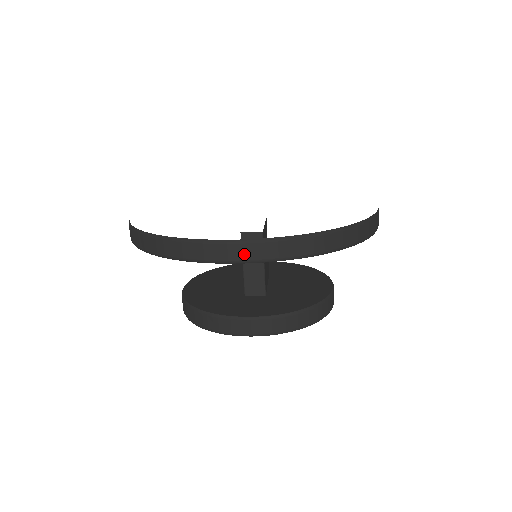
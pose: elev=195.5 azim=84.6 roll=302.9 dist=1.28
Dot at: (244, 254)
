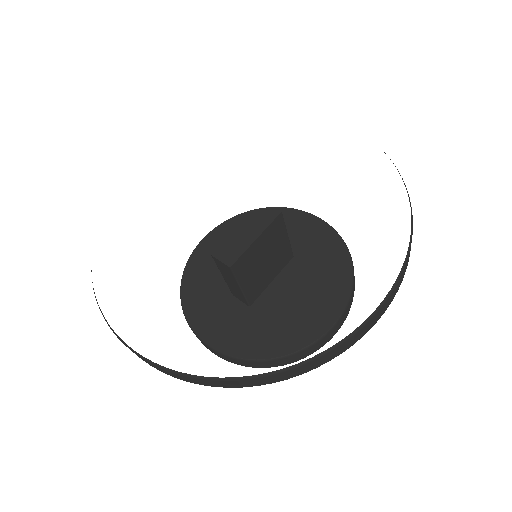
Dot at: occluded
